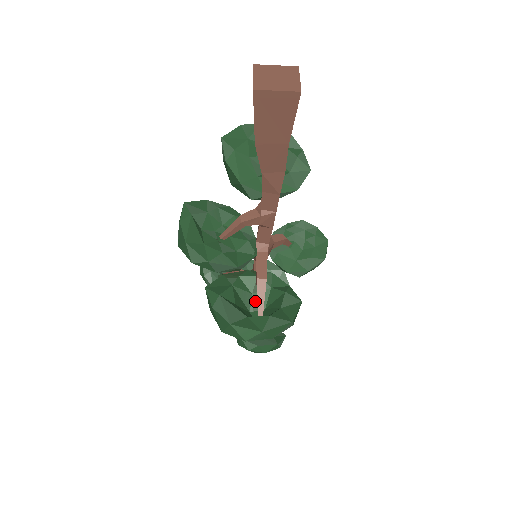
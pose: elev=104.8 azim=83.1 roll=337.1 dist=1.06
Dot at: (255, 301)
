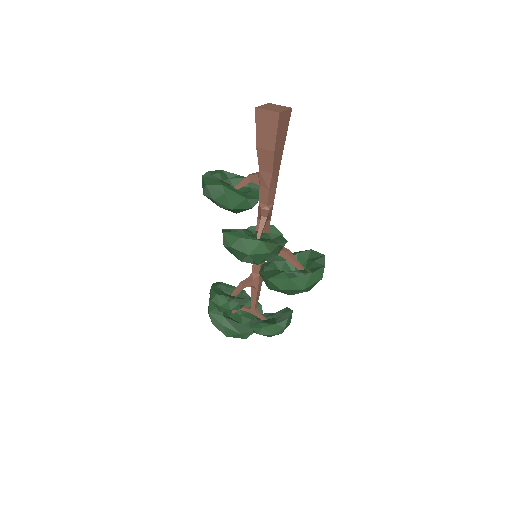
Dot at: occluded
